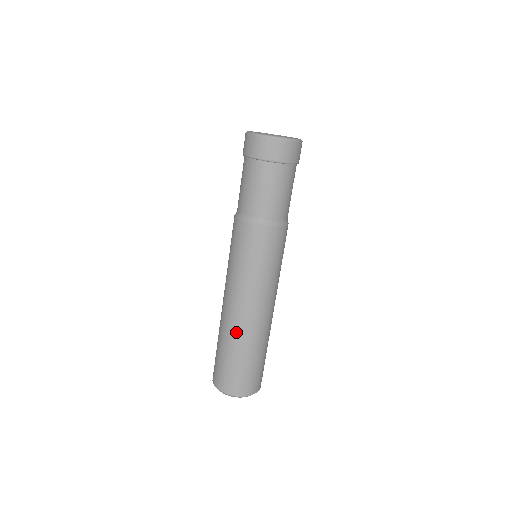
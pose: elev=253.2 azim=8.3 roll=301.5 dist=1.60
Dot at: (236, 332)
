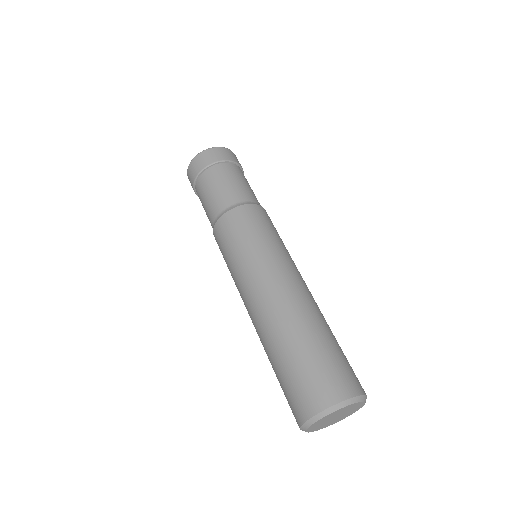
Dot at: (273, 323)
